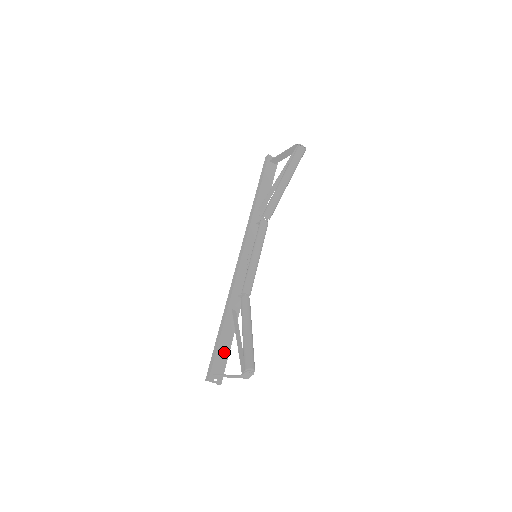
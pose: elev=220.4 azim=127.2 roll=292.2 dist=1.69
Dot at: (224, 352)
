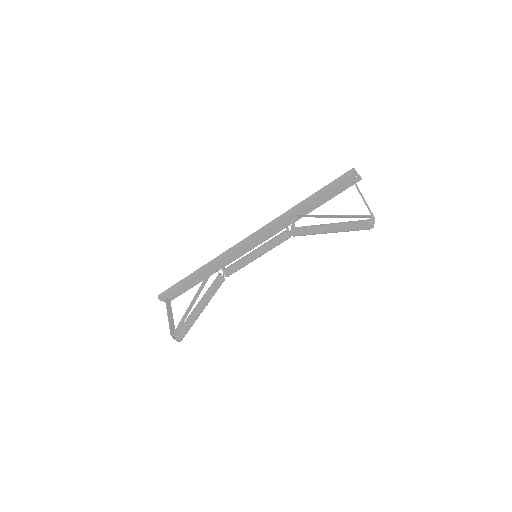
Dot at: (183, 289)
